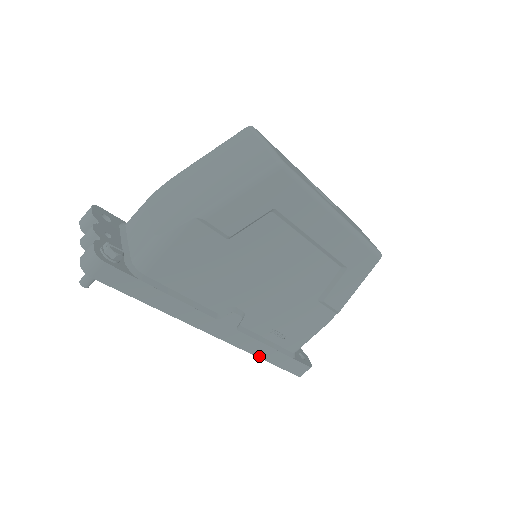
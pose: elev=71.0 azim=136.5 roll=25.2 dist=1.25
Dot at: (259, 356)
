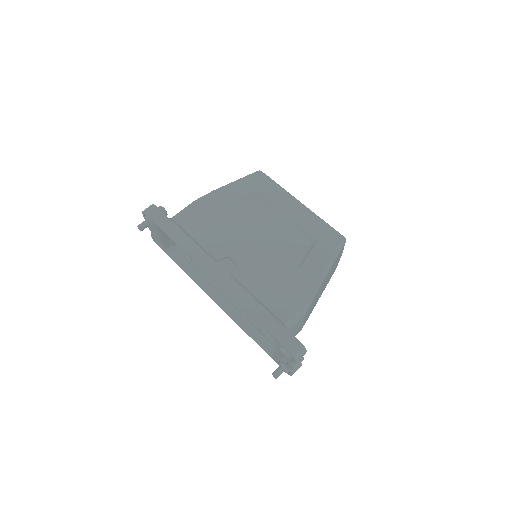
Dot at: (249, 311)
